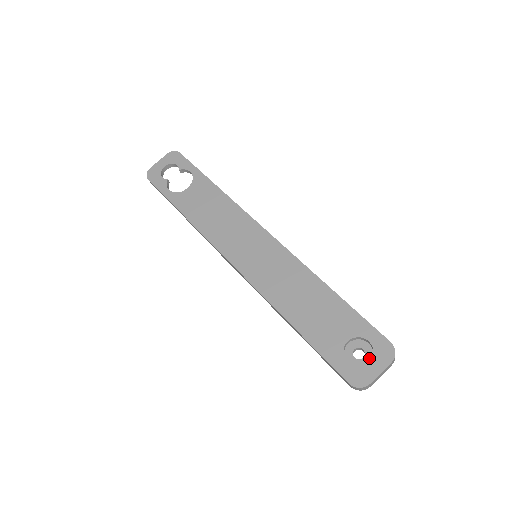
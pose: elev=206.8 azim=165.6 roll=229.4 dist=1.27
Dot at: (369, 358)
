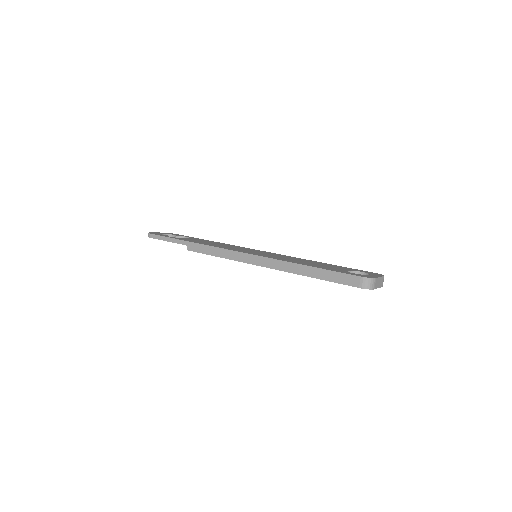
Dot at: occluded
